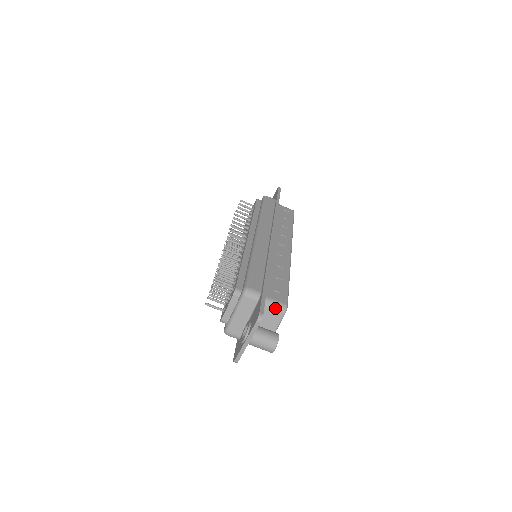
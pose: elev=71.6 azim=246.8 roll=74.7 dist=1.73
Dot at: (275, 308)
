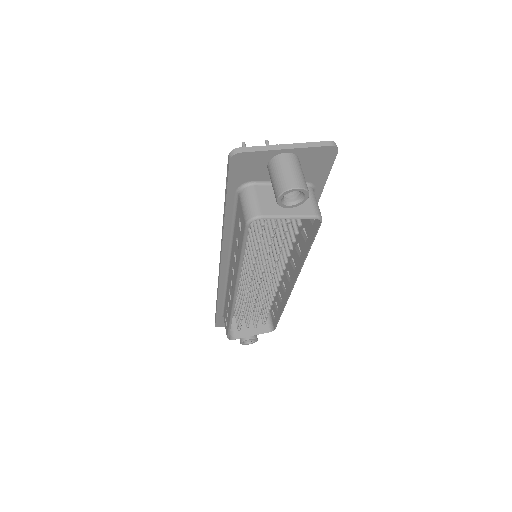
Dot at: (314, 202)
